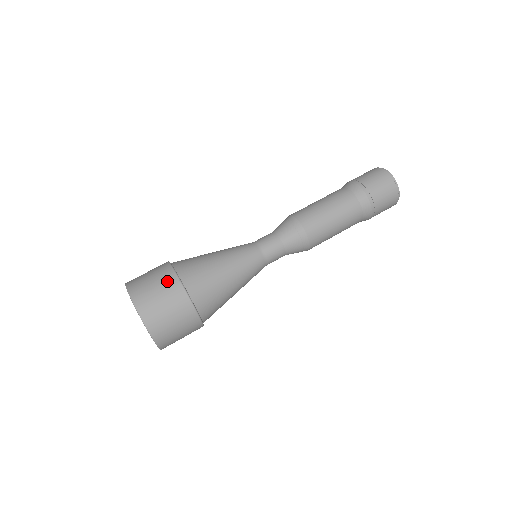
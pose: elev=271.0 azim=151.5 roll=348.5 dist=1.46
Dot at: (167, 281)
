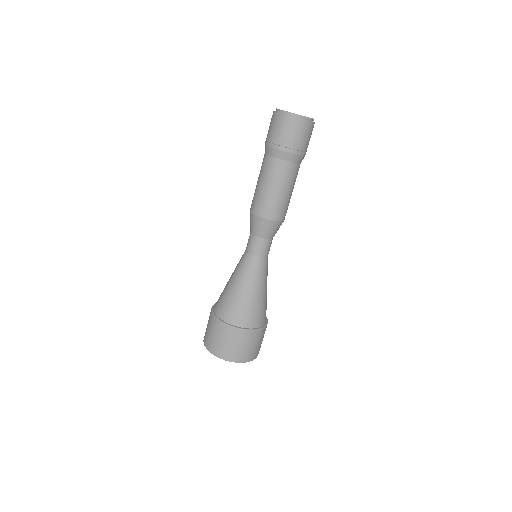
Dot at: (223, 332)
